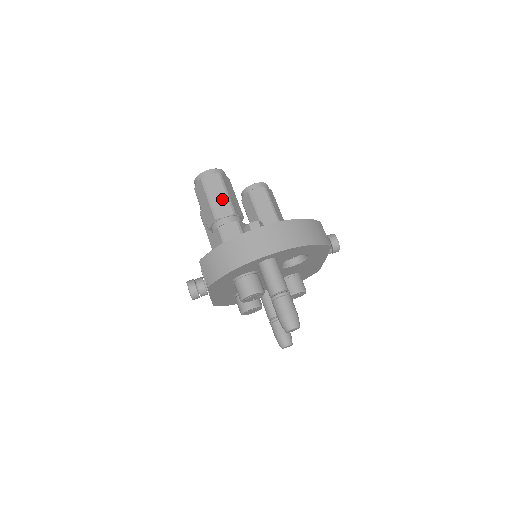
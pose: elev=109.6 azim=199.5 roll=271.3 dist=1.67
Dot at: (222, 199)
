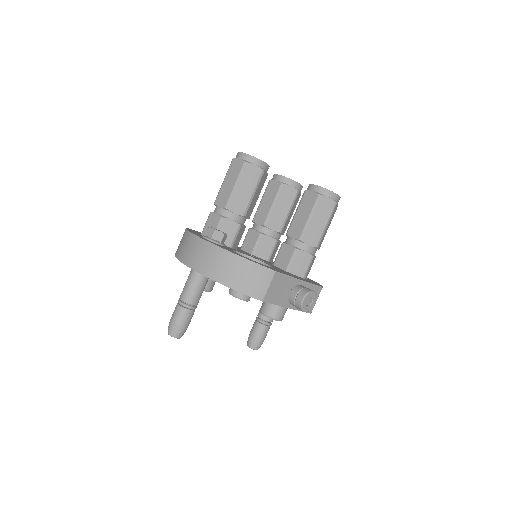
Dot at: (229, 188)
